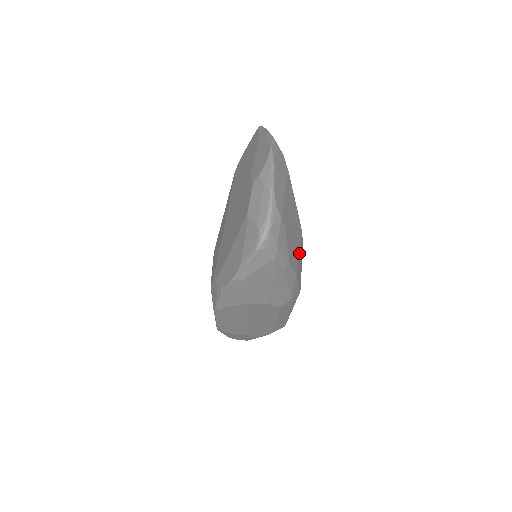
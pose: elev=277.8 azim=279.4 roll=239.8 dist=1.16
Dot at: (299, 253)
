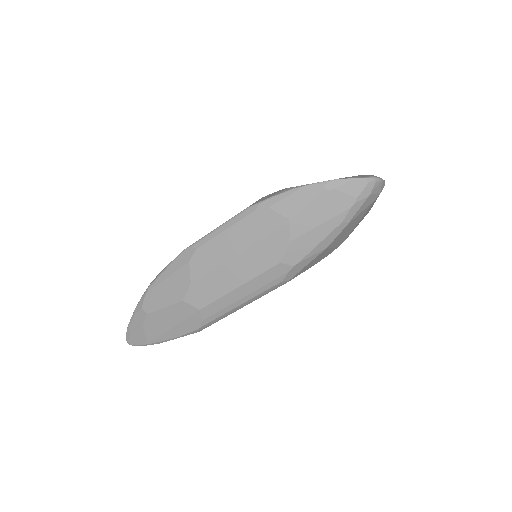
Dot at: (333, 247)
